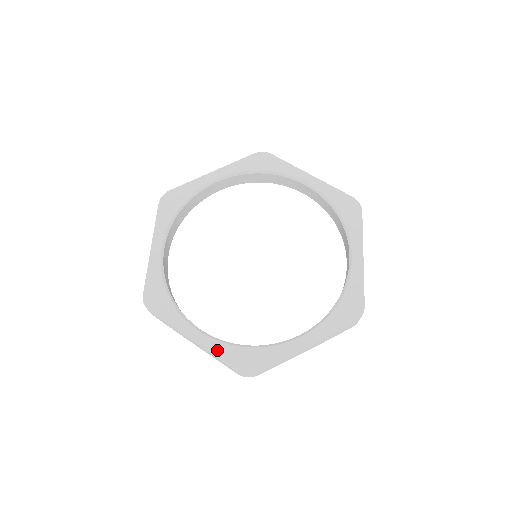
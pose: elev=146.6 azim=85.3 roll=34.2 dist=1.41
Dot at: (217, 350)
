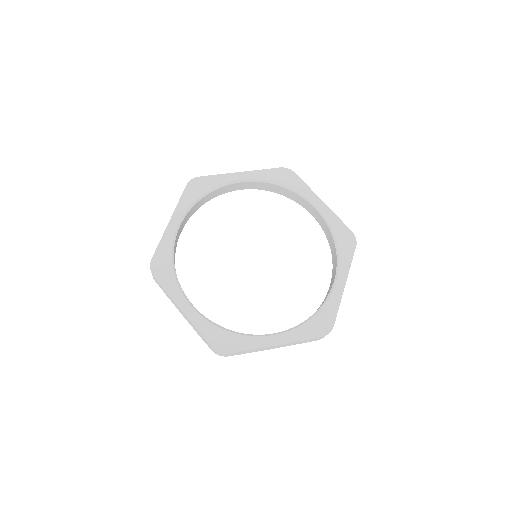
Dot at: (201, 325)
